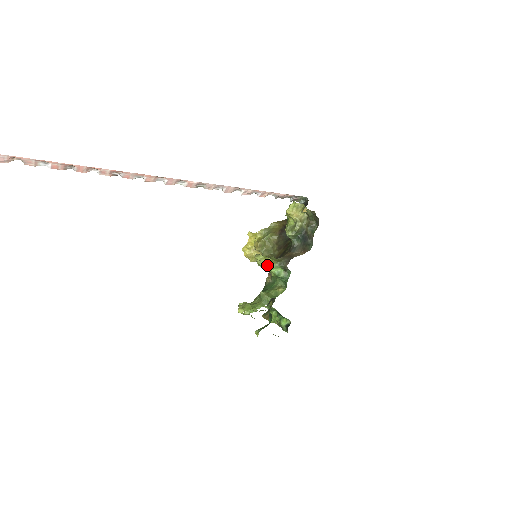
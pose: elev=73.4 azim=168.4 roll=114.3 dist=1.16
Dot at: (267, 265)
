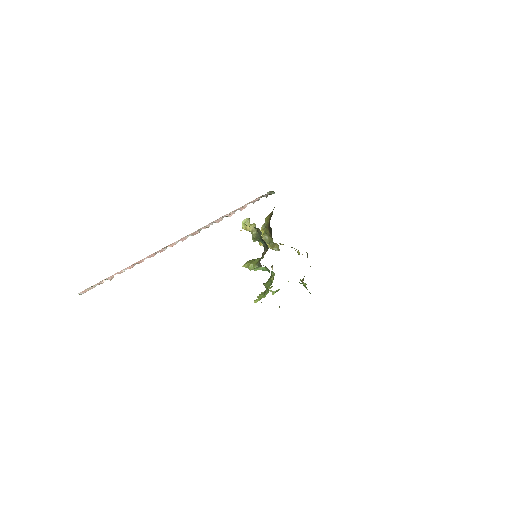
Dot at: (250, 270)
